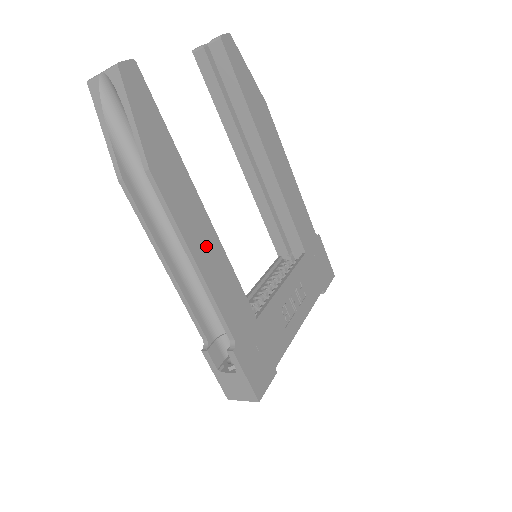
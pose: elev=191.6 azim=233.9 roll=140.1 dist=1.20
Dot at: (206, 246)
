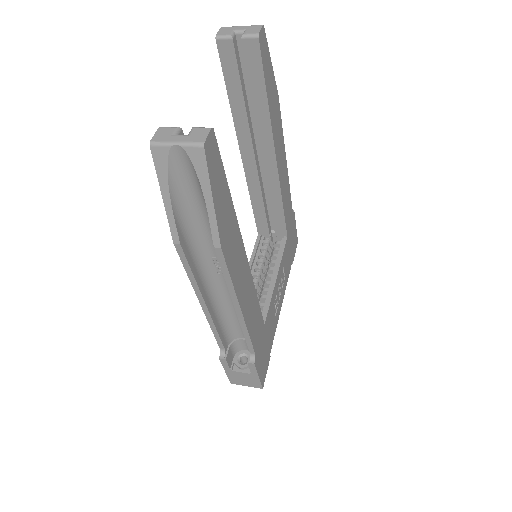
Dot at: (246, 289)
